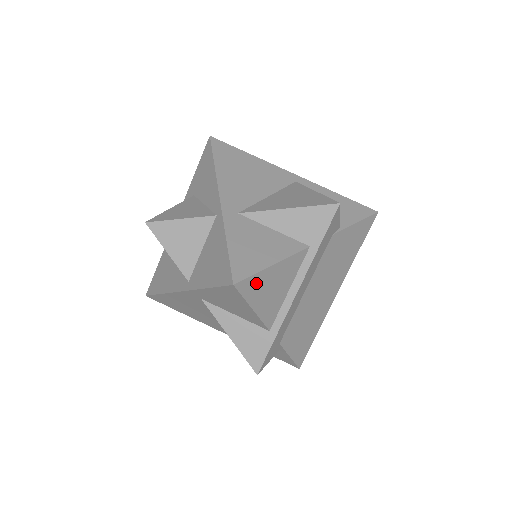
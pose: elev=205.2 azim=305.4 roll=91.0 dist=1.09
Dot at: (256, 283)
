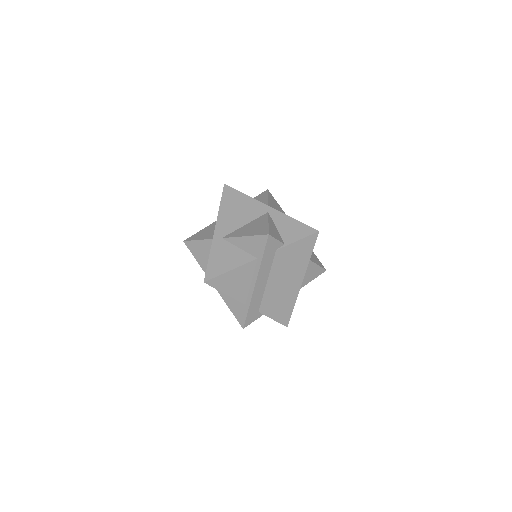
Dot at: (221, 280)
